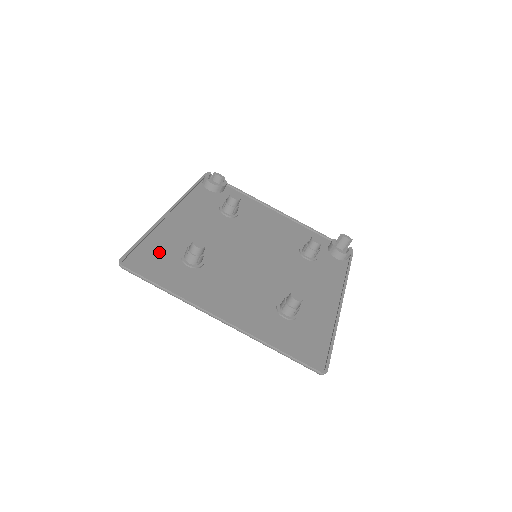
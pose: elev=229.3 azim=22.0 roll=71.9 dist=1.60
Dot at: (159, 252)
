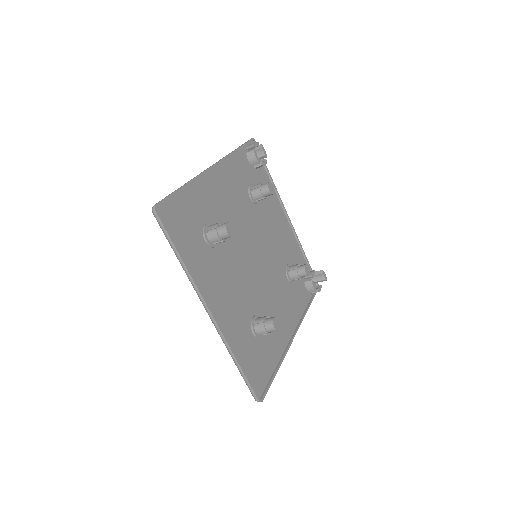
Dot at: (189, 212)
